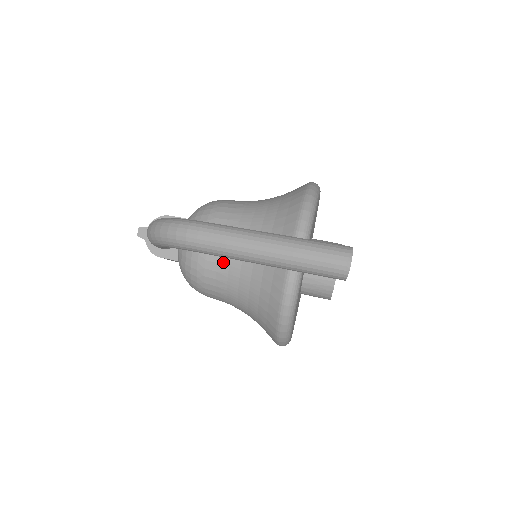
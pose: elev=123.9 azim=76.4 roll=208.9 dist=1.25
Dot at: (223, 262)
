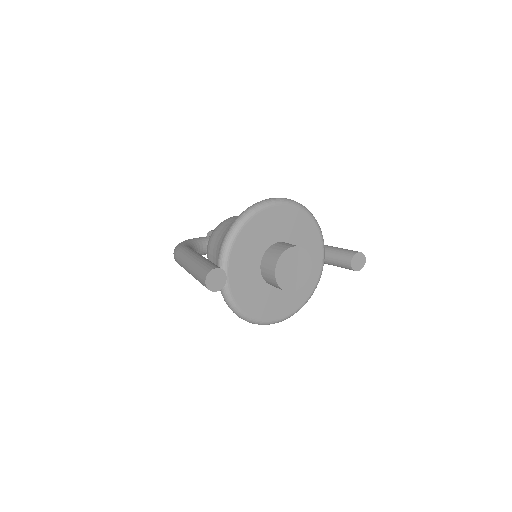
Dot at: occluded
